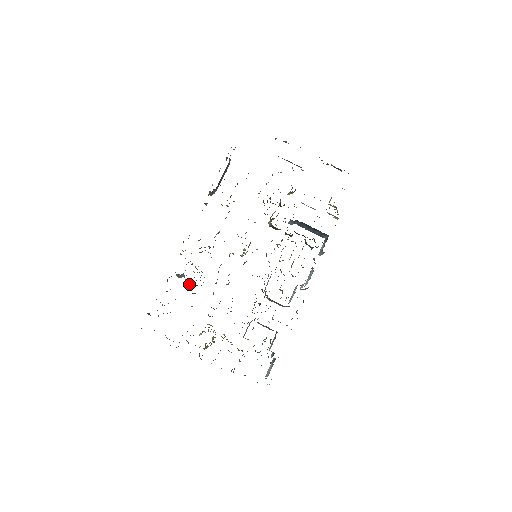
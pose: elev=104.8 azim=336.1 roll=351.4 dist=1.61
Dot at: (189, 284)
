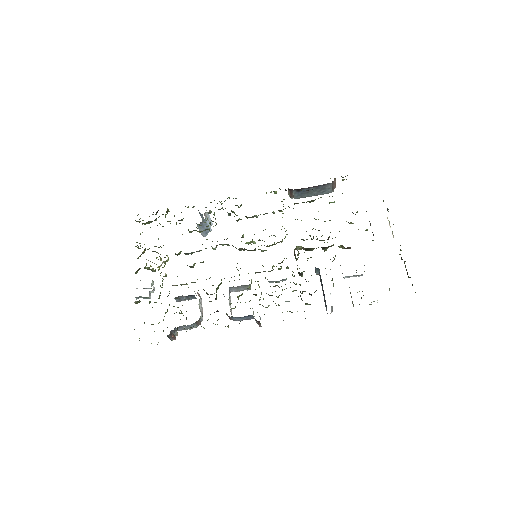
Dot at: (199, 227)
